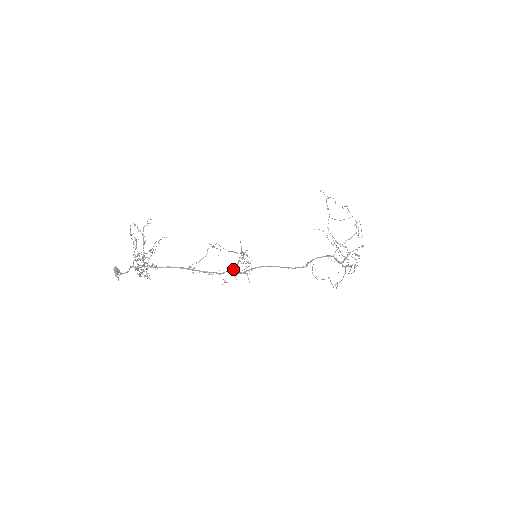
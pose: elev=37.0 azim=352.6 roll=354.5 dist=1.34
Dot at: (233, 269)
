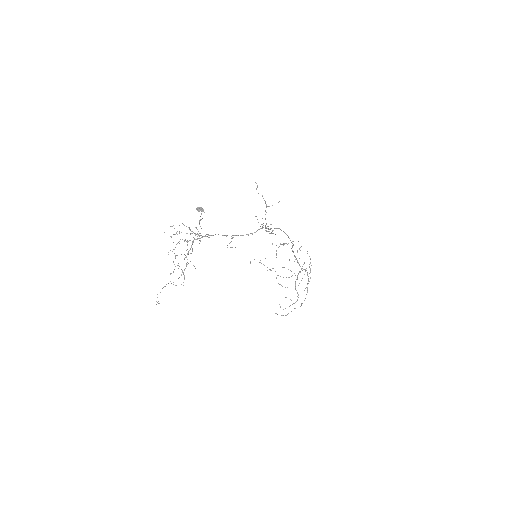
Dot at: (263, 227)
